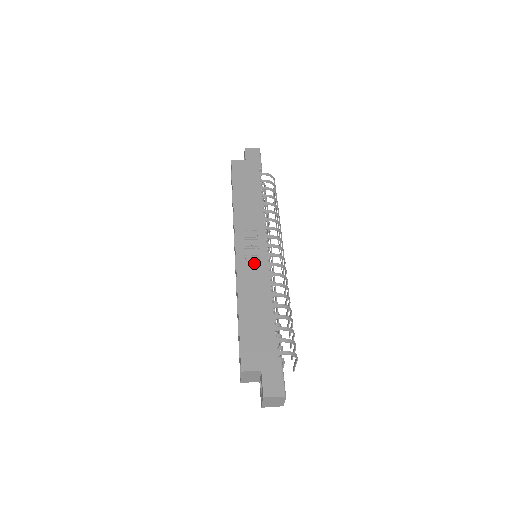
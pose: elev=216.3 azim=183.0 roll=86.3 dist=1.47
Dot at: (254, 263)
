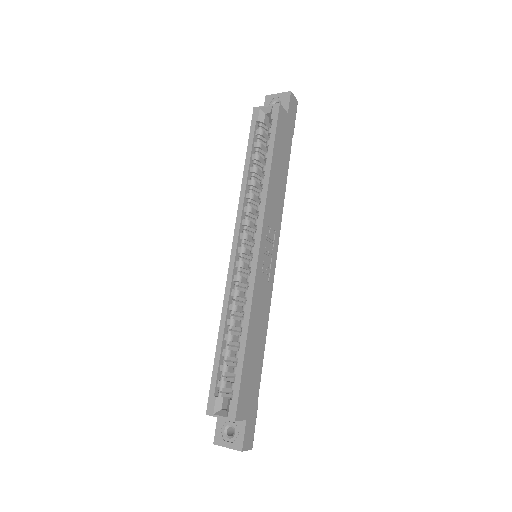
Dot at: (266, 277)
